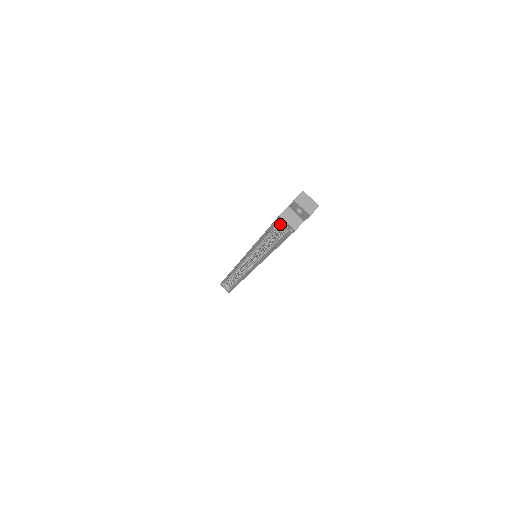
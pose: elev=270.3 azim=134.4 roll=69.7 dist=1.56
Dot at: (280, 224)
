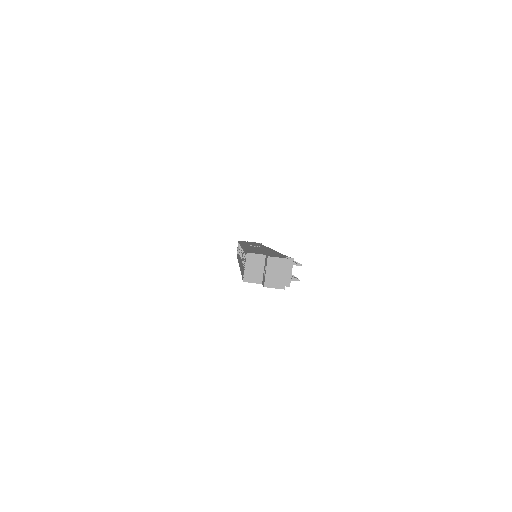
Dot at: occluded
